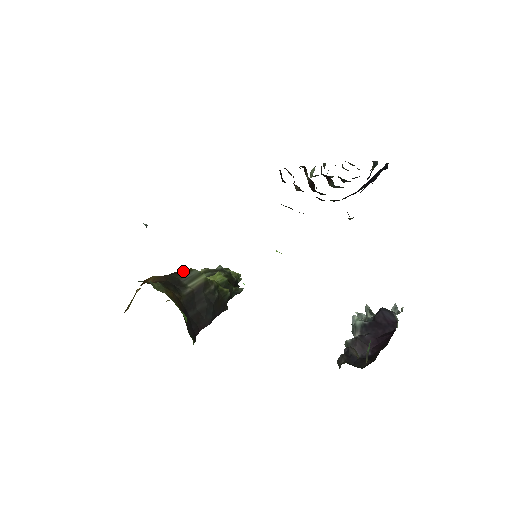
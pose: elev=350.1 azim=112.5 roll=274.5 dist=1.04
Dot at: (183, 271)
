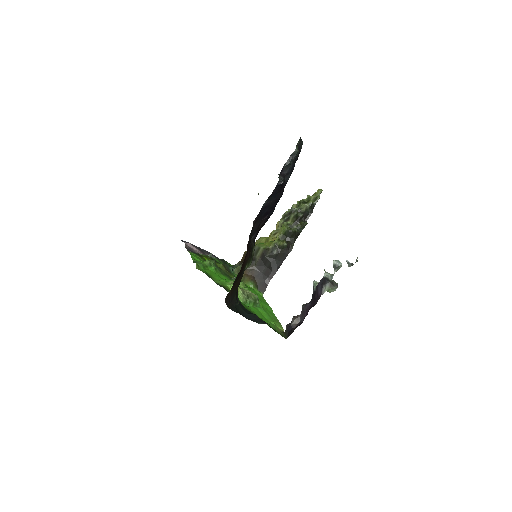
Dot at: occluded
